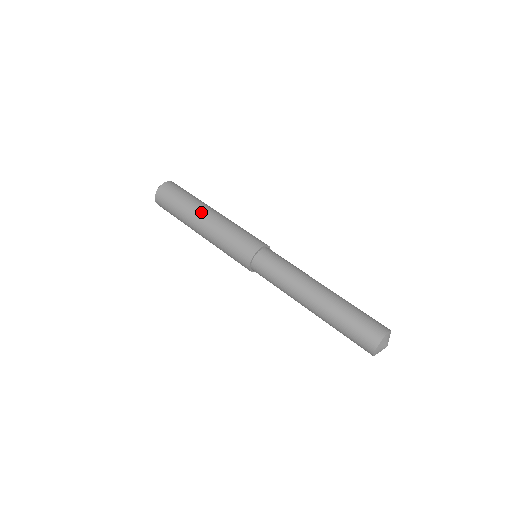
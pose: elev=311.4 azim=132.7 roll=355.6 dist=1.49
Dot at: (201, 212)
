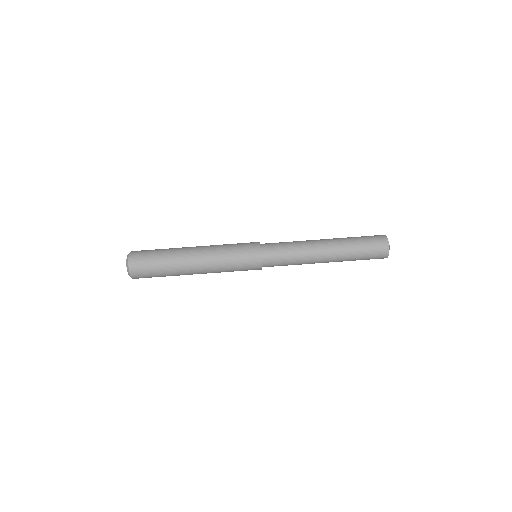
Dot at: (190, 272)
